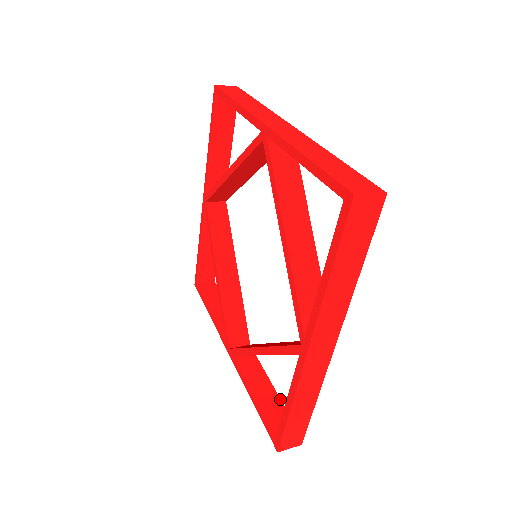
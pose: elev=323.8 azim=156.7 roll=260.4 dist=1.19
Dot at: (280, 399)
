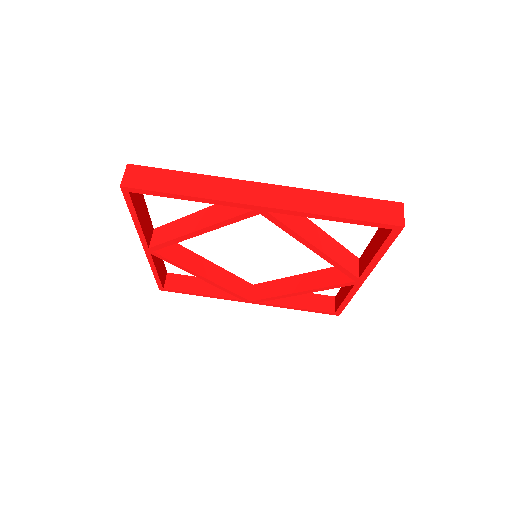
Dot at: (308, 293)
